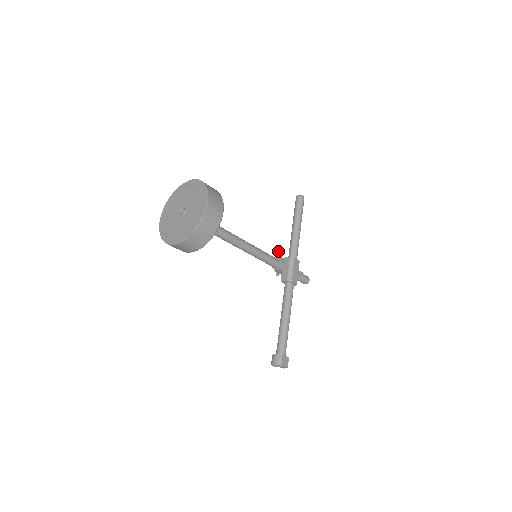
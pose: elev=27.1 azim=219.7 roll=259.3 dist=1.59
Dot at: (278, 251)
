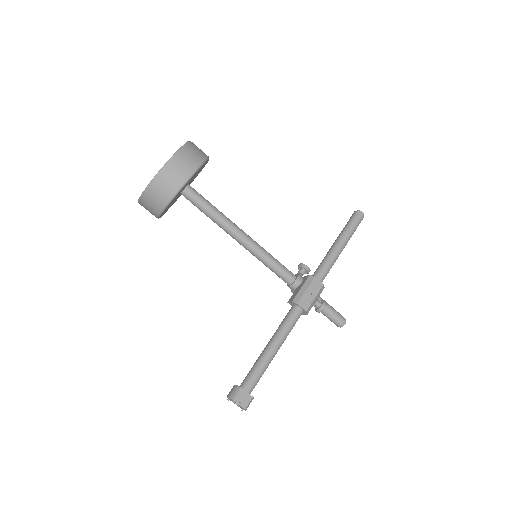
Dot at: (300, 266)
